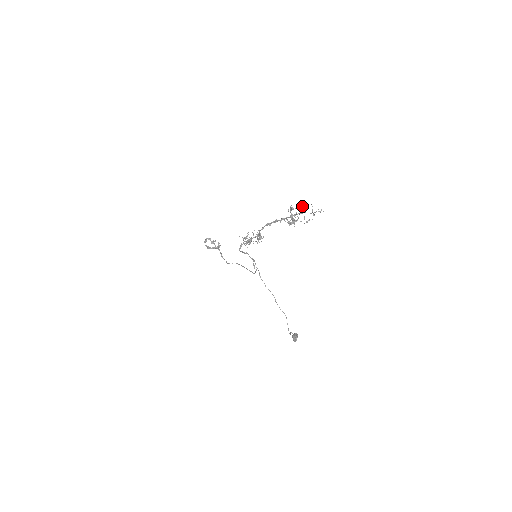
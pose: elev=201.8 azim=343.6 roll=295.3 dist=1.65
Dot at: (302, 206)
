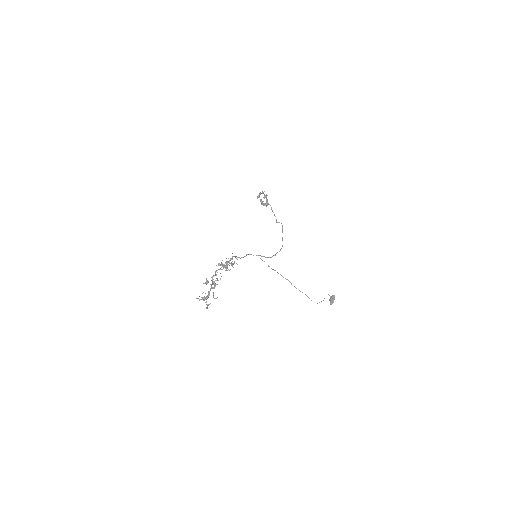
Dot at: (213, 282)
